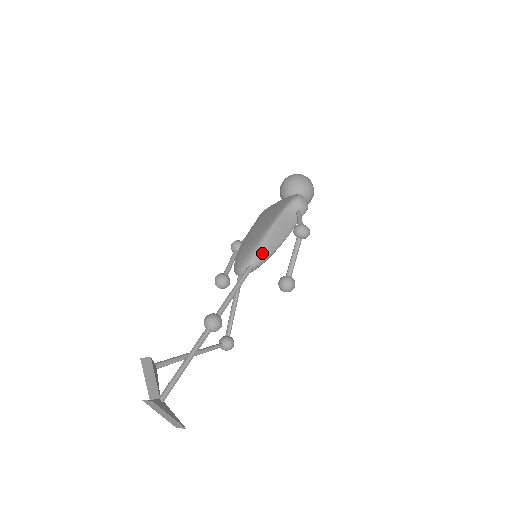
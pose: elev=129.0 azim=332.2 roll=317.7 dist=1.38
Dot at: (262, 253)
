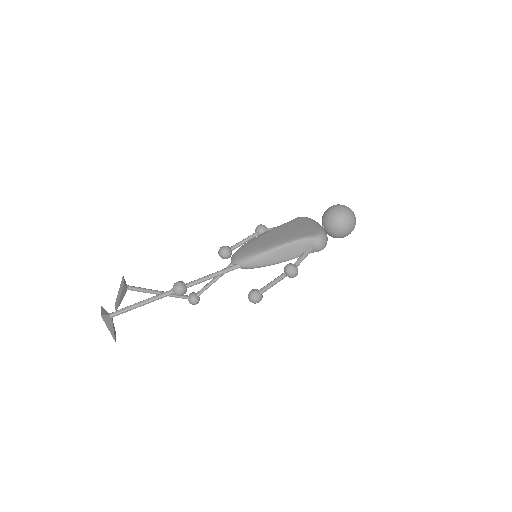
Dot at: (254, 262)
